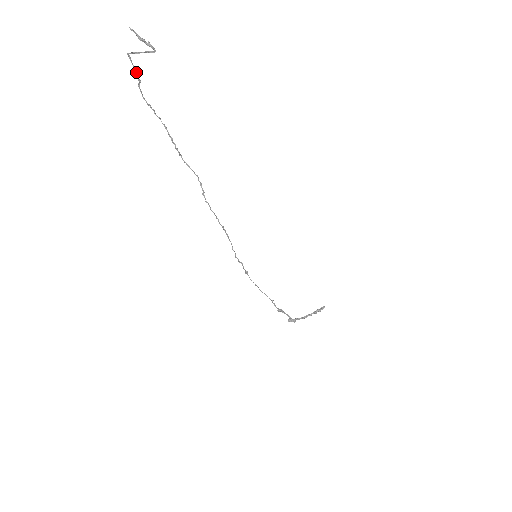
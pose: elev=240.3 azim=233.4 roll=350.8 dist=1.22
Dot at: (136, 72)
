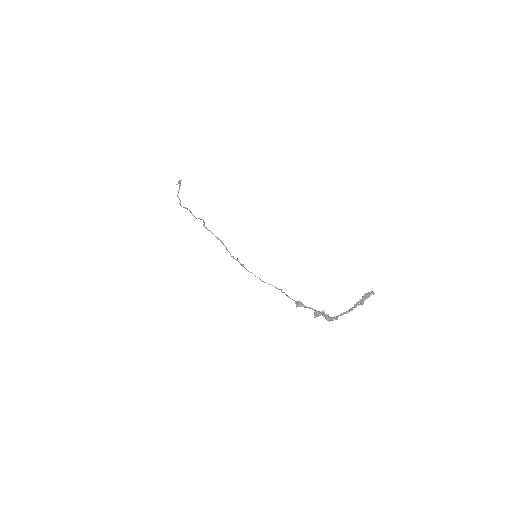
Dot at: (180, 200)
